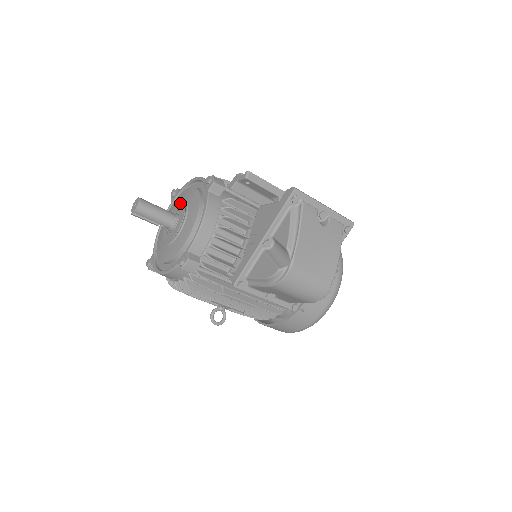
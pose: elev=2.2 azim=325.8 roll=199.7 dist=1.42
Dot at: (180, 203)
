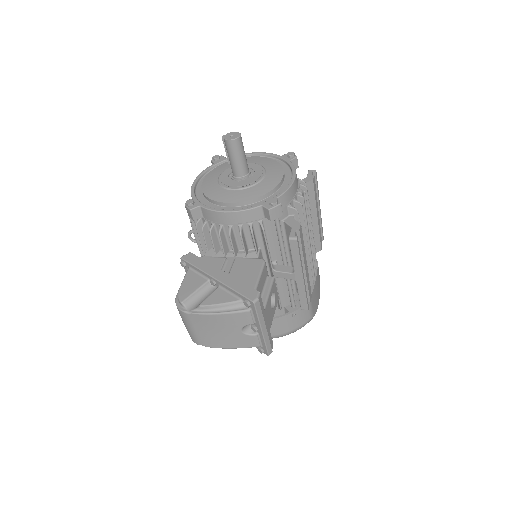
Dot at: (262, 174)
